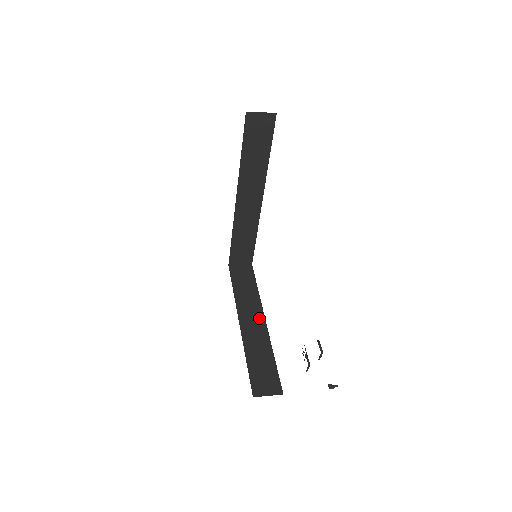
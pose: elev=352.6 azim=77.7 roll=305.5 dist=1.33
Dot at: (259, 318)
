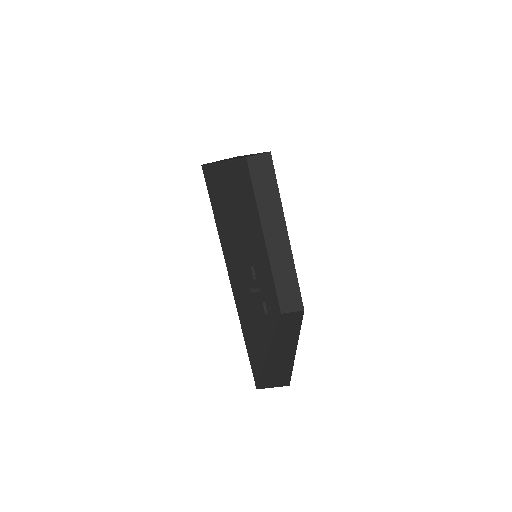
Dot at: (292, 340)
